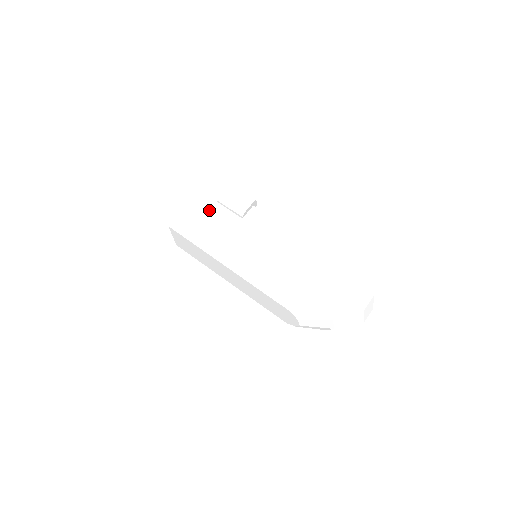
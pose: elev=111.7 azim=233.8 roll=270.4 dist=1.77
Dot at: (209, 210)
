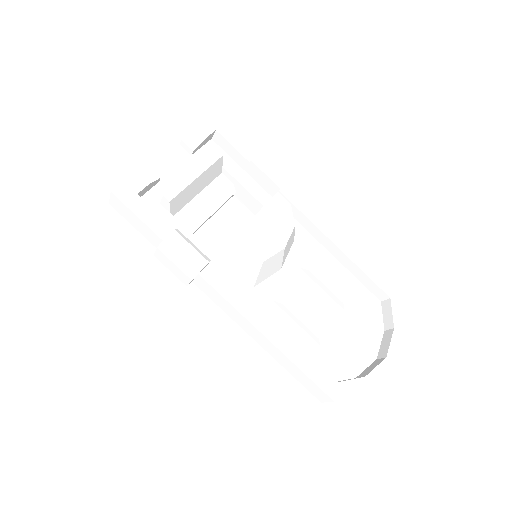
Dot at: occluded
